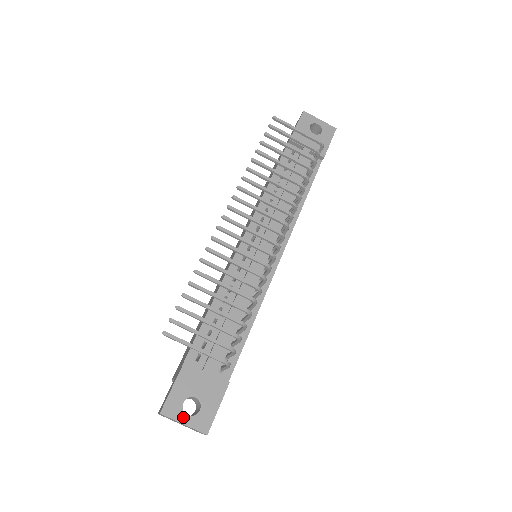
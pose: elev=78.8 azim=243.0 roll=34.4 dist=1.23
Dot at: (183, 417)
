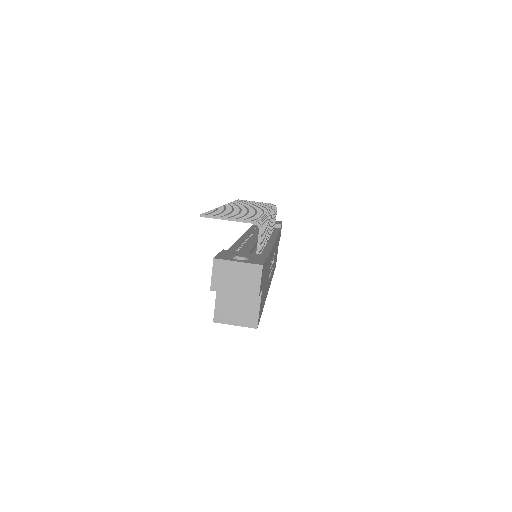
Dot at: (235, 260)
